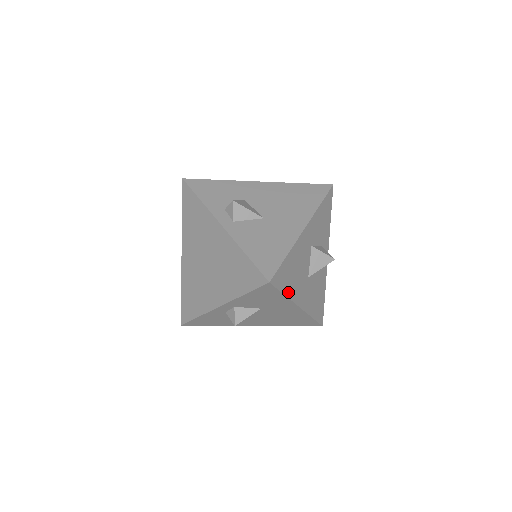
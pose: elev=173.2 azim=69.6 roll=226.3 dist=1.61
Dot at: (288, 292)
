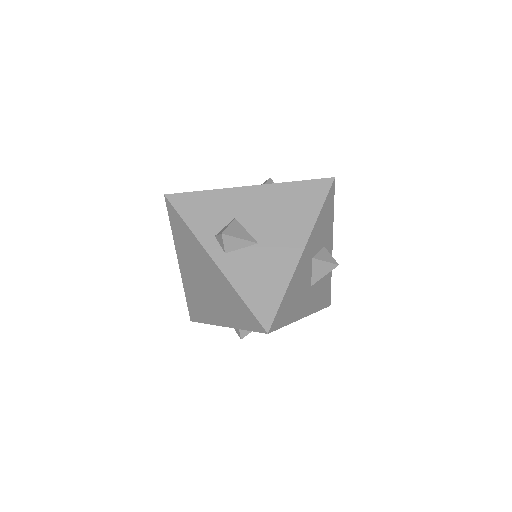
Dot at: (289, 319)
